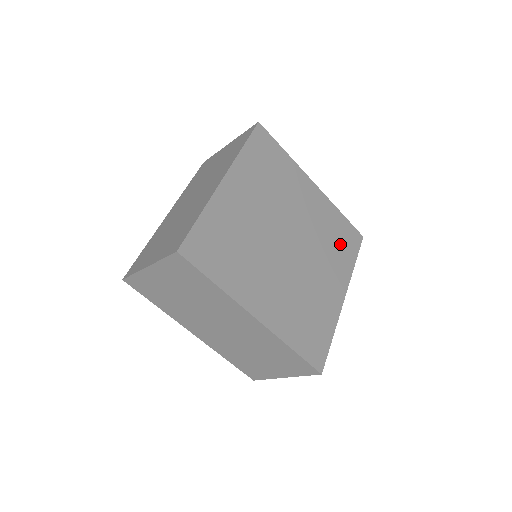
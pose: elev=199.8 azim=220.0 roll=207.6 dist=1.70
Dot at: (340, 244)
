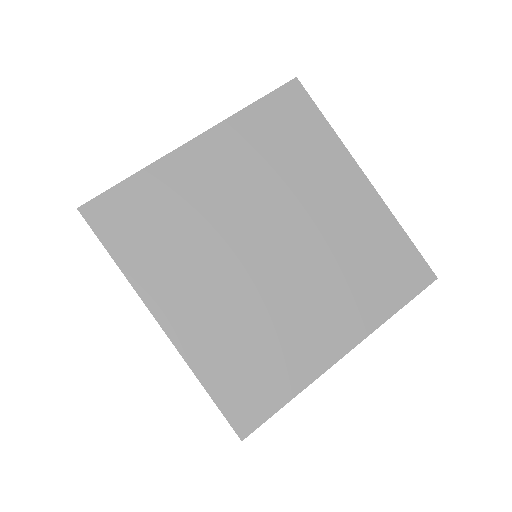
Dot at: (378, 275)
